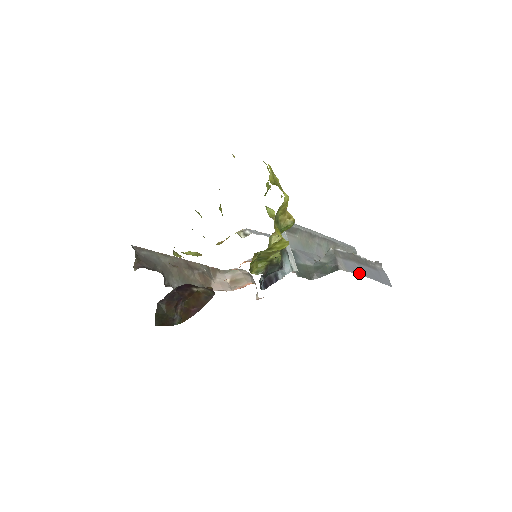
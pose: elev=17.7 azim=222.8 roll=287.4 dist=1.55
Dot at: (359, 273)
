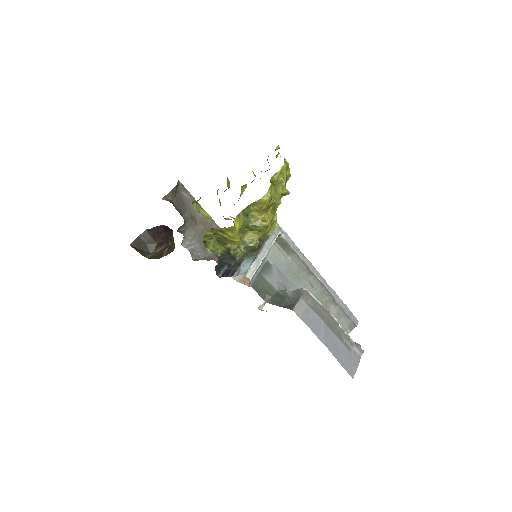
Dot at: (316, 332)
